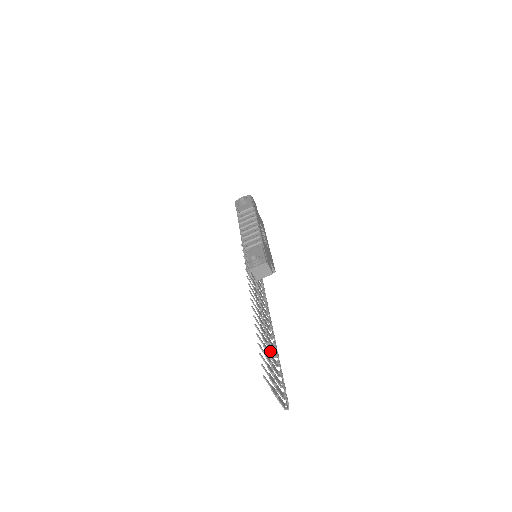
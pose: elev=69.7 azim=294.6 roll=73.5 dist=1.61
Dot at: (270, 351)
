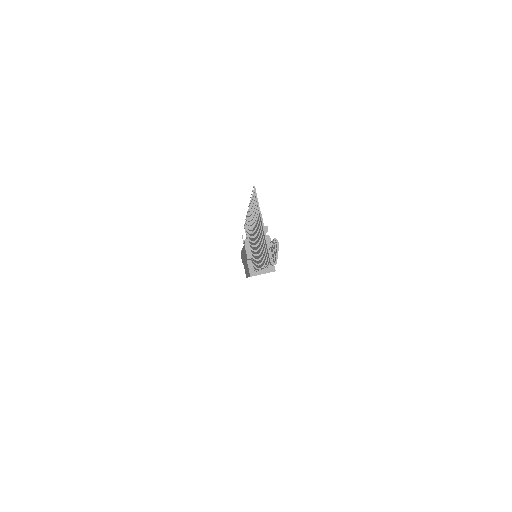
Dot at: (260, 253)
